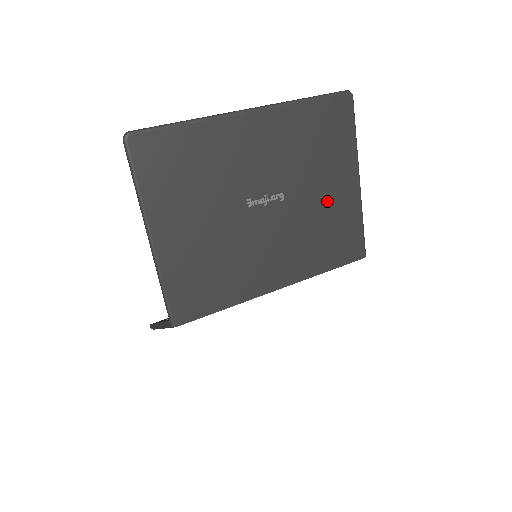
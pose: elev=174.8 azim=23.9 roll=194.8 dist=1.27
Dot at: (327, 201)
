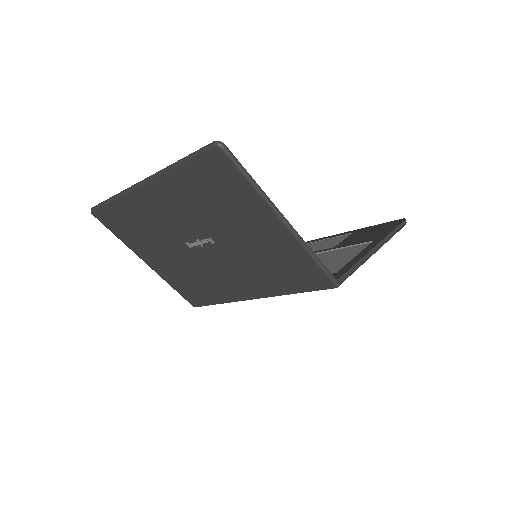
Dot at: (258, 242)
